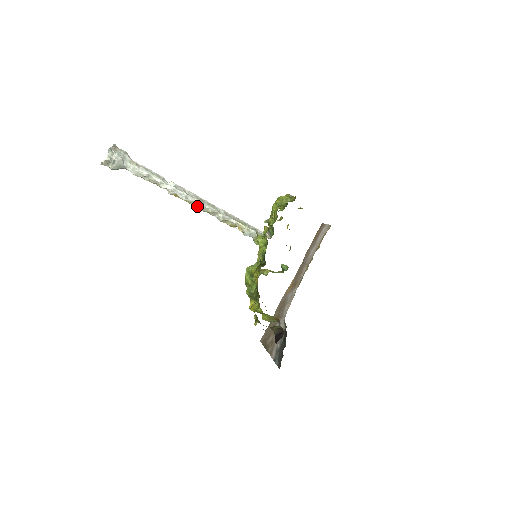
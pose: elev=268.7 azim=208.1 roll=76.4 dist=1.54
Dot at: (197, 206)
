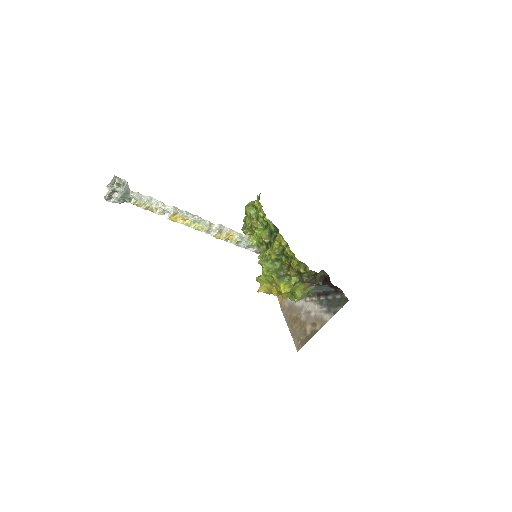
Dot at: (197, 220)
